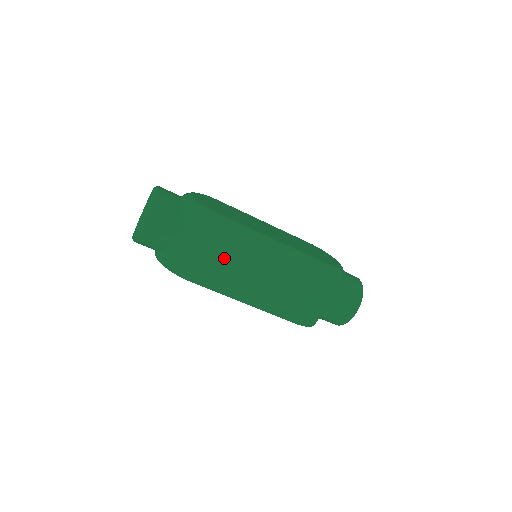
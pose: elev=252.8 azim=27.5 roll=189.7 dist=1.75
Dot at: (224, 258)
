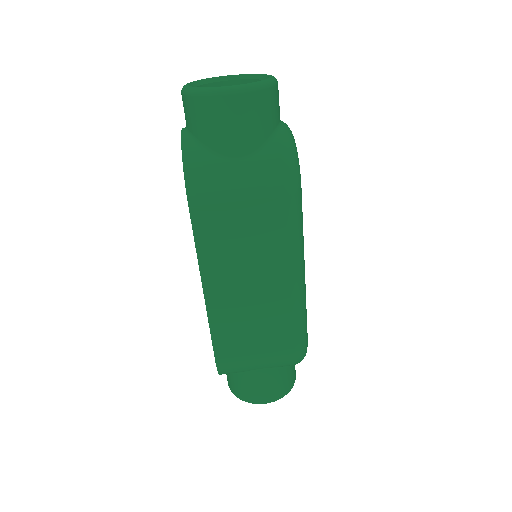
Dot at: (250, 230)
